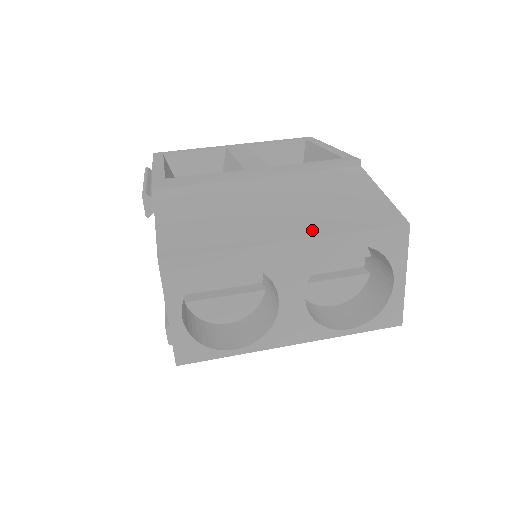
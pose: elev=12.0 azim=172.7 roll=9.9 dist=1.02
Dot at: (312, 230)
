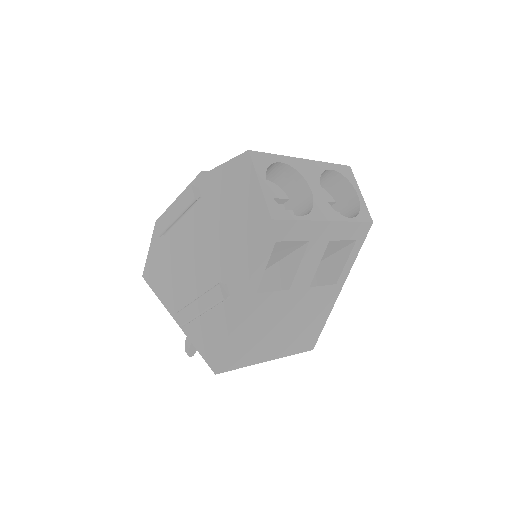
Dot at: occluded
